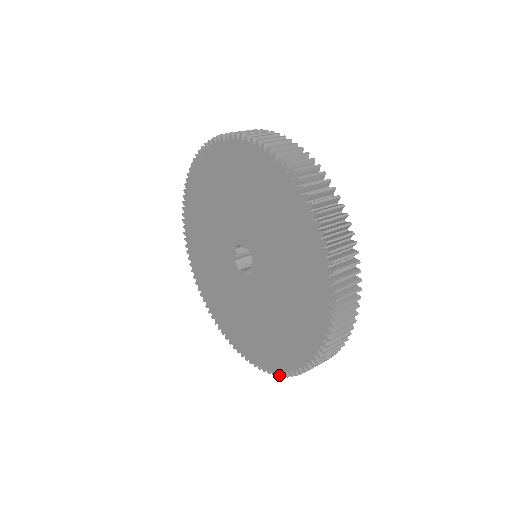
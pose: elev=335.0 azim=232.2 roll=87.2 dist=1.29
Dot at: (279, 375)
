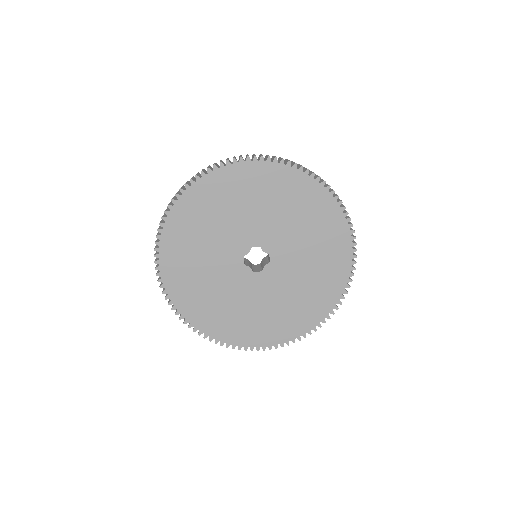
Dot at: (240, 349)
